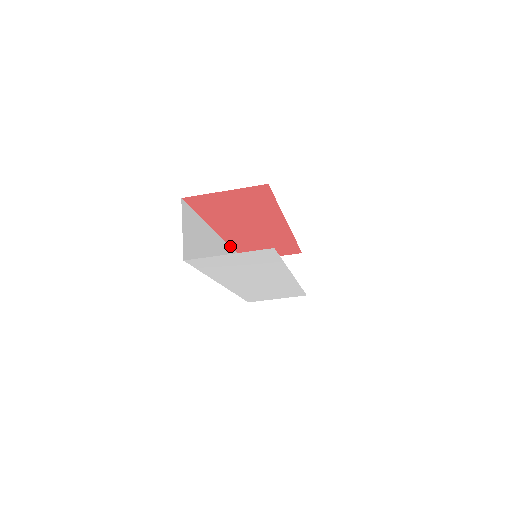
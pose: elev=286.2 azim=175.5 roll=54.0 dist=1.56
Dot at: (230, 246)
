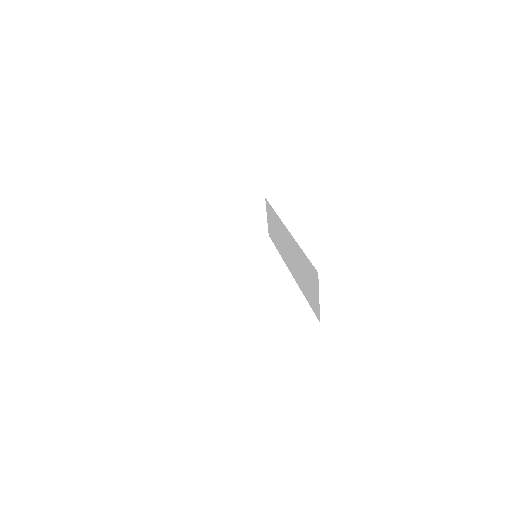
Dot at: occluded
